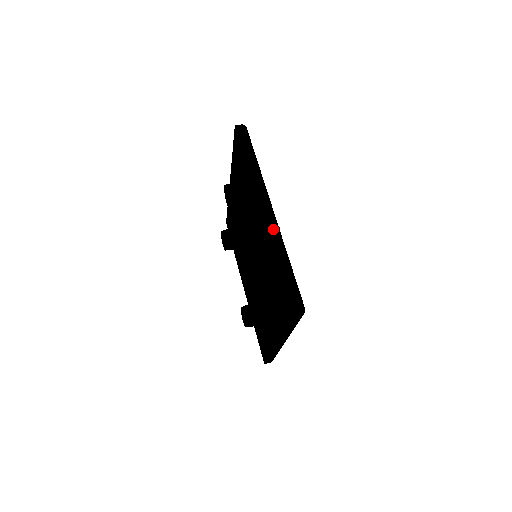
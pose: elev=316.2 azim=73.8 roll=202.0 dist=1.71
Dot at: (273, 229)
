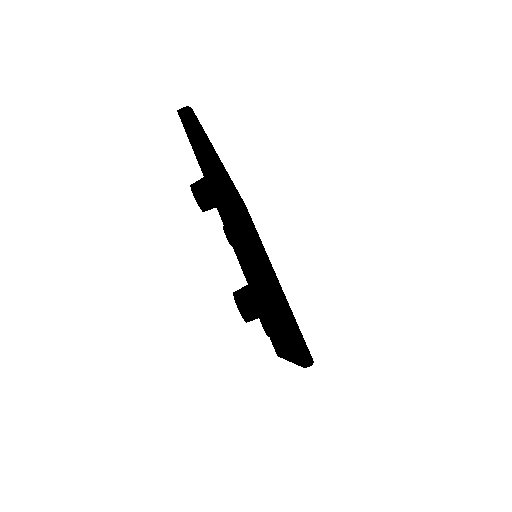
Dot at: (302, 363)
